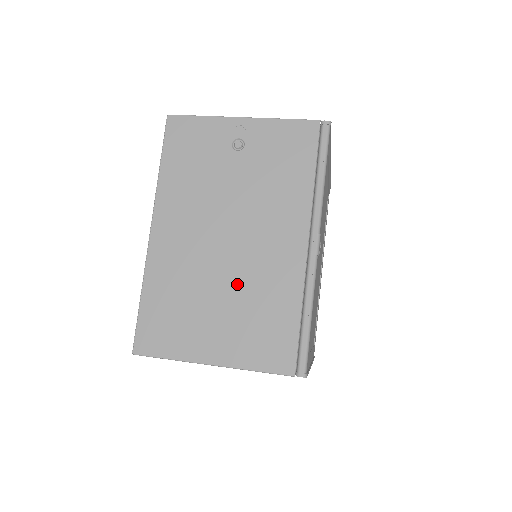
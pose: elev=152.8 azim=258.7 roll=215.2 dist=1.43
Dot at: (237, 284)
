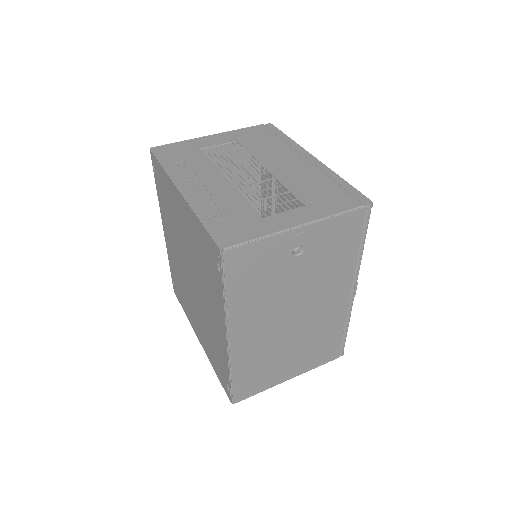
Dot at: (303, 337)
